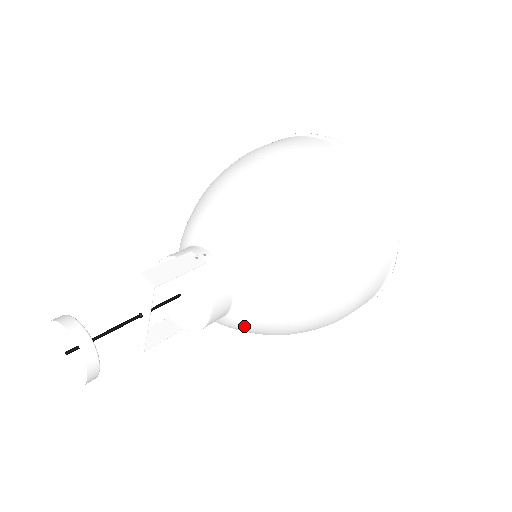
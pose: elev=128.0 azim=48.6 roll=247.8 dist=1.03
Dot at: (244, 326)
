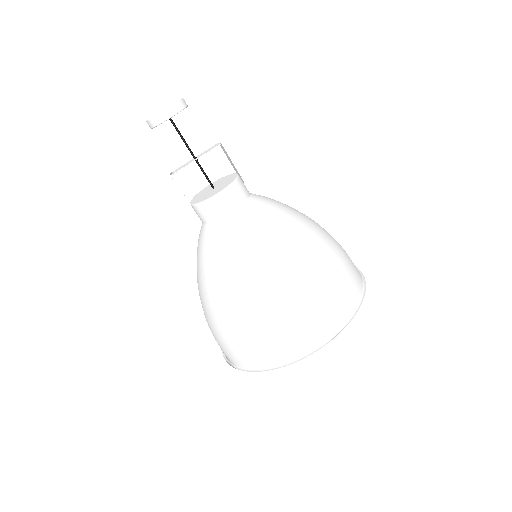
Dot at: (218, 244)
